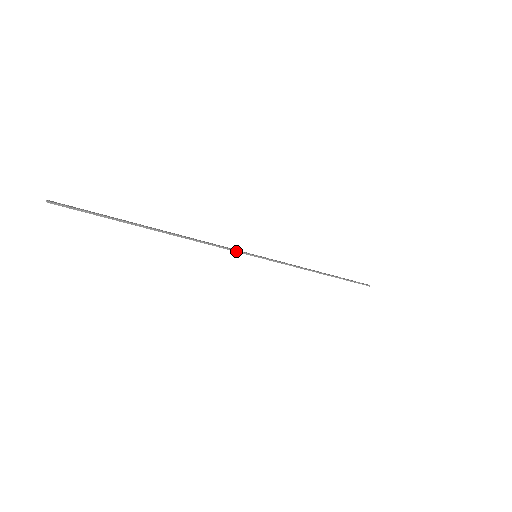
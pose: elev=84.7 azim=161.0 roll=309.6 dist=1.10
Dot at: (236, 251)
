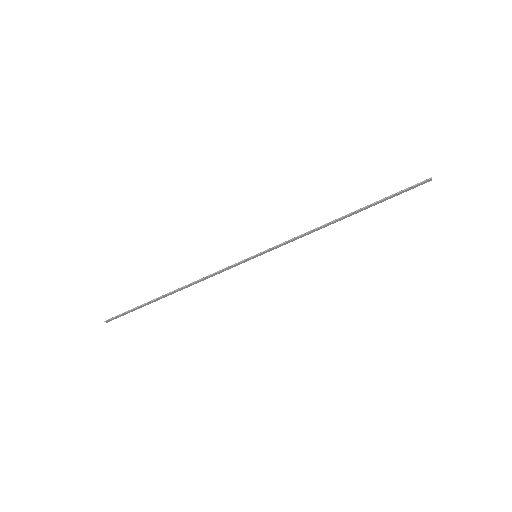
Dot at: (233, 265)
